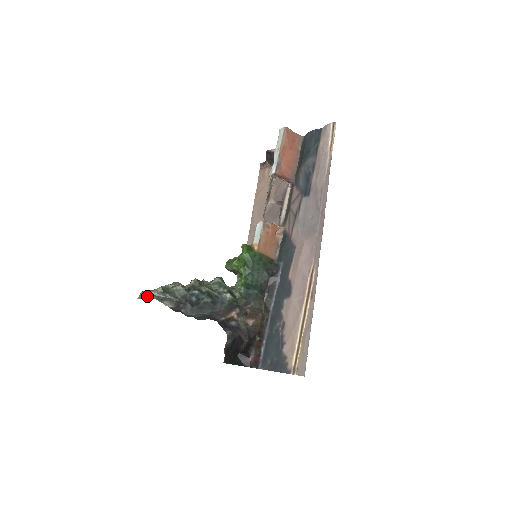
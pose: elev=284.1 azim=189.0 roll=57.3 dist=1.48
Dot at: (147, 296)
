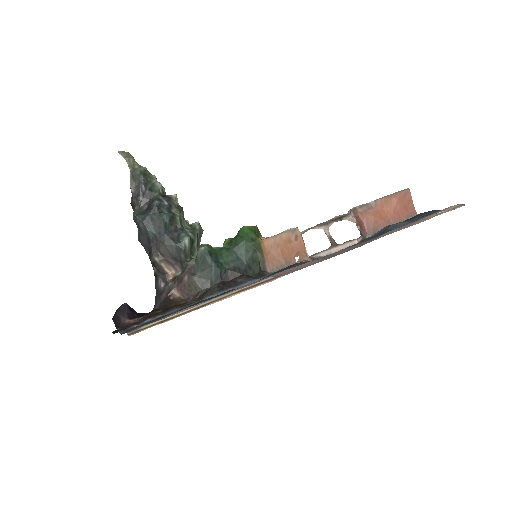
Dot at: (128, 161)
